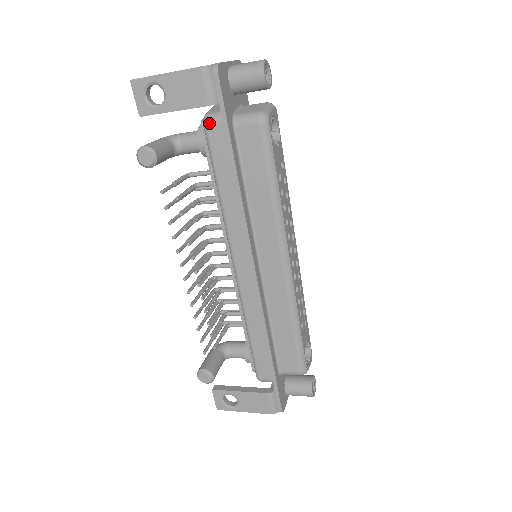
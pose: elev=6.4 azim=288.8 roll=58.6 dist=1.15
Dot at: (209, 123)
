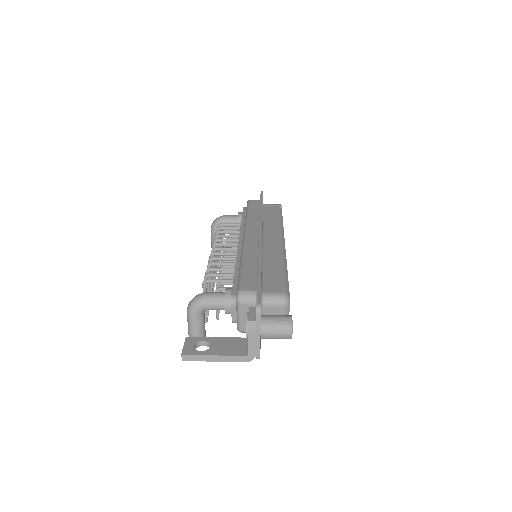
Dot at: (244, 332)
